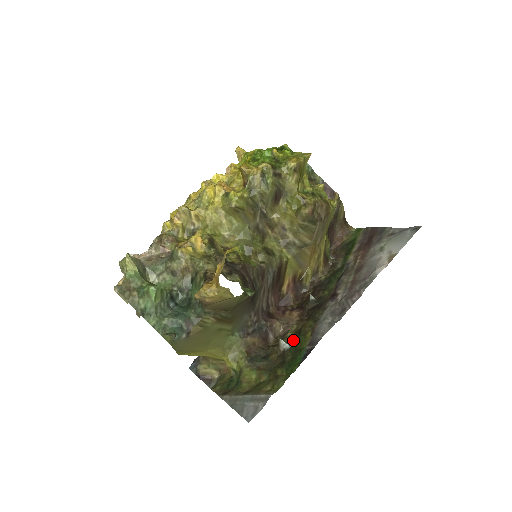
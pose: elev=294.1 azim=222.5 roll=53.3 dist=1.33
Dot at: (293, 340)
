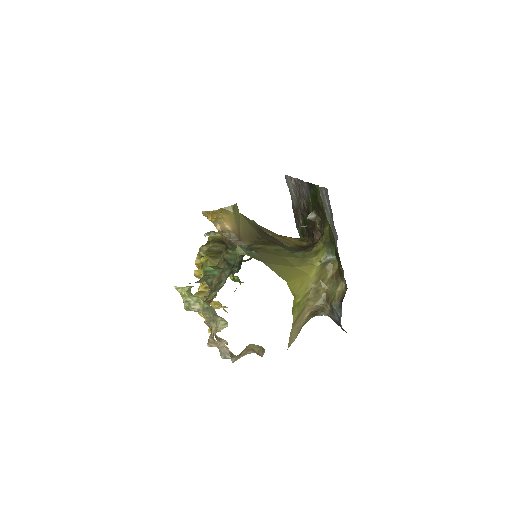
Dot at: occluded
